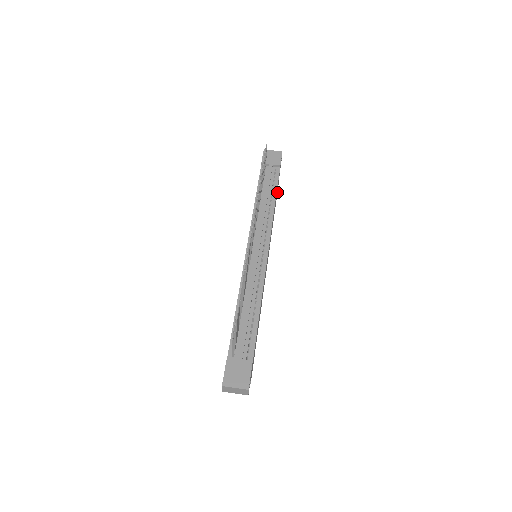
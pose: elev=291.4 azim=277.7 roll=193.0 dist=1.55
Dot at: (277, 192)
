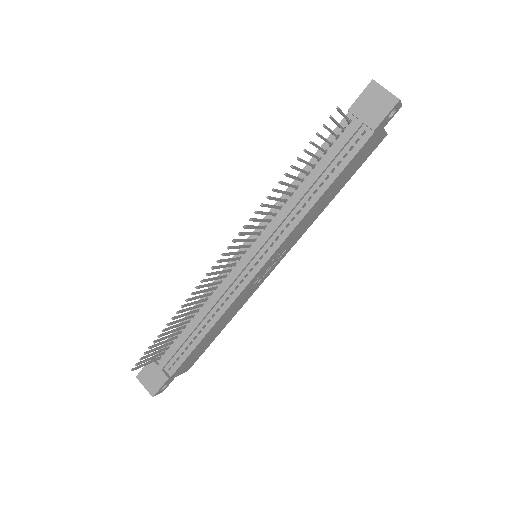
Dot at: (372, 151)
